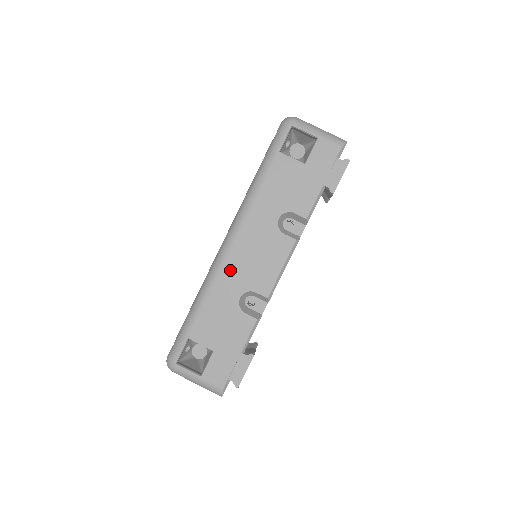
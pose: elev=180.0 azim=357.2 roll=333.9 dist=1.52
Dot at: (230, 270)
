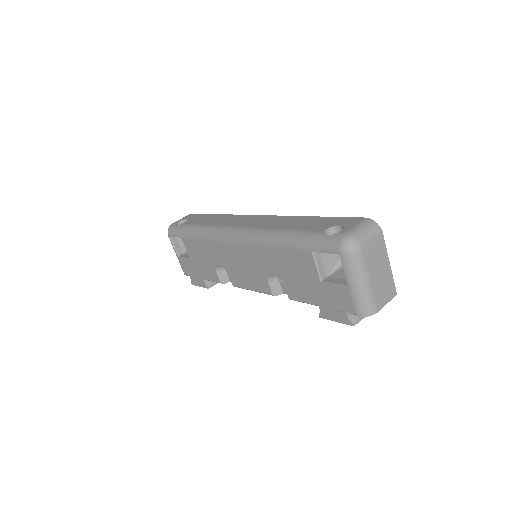
Dot at: (223, 249)
